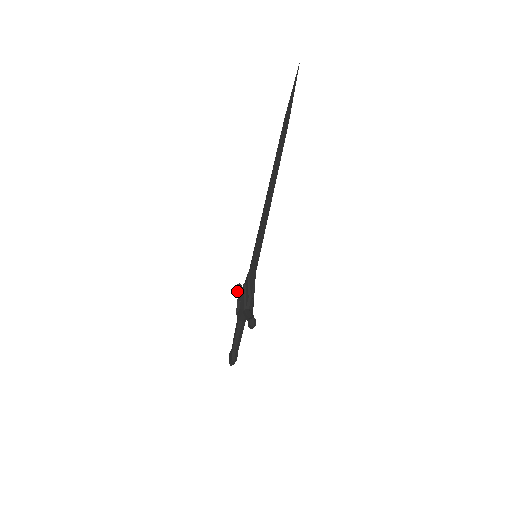
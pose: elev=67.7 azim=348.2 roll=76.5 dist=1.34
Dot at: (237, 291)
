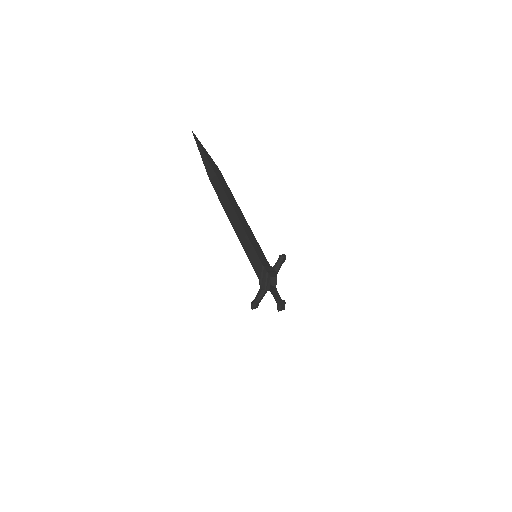
Dot at: (275, 263)
